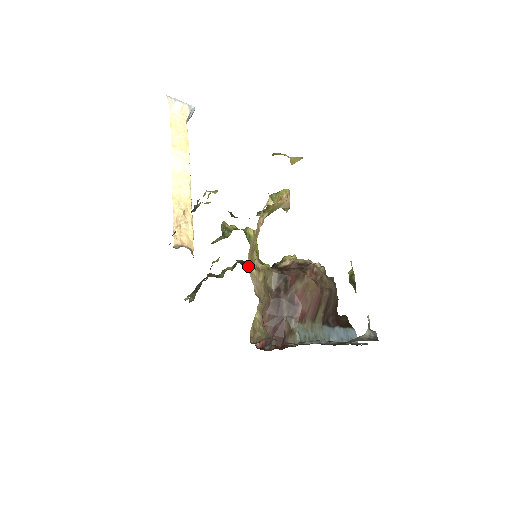
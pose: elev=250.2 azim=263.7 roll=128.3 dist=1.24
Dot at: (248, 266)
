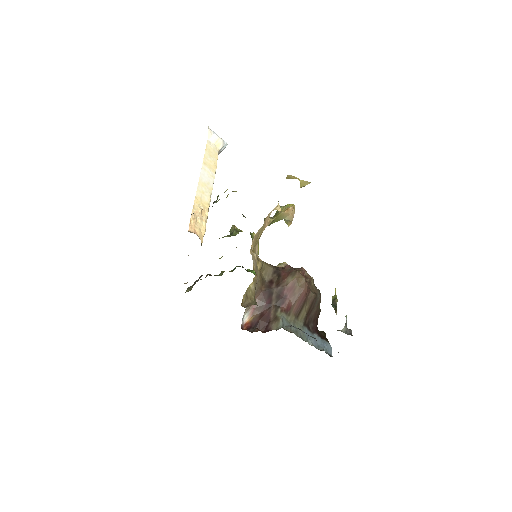
Dot at: (251, 248)
